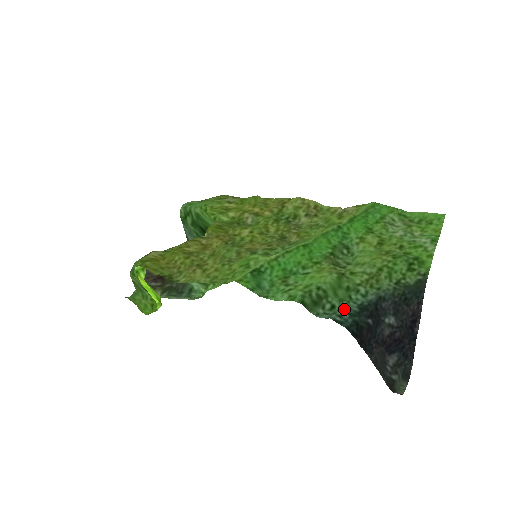
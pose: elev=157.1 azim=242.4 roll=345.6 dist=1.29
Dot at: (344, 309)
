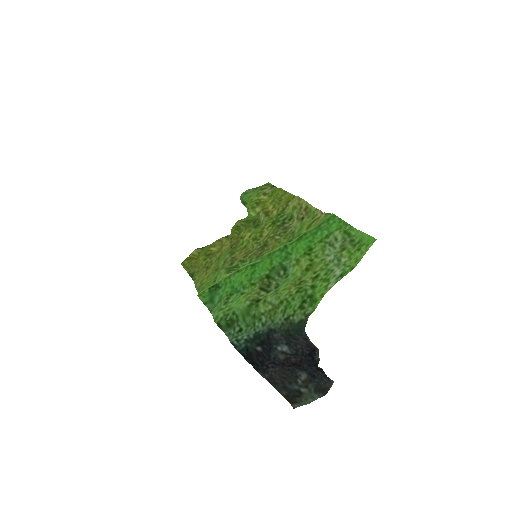
Dot at: (245, 334)
